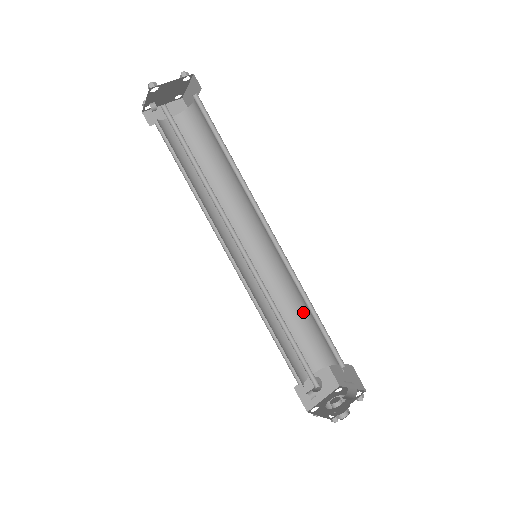
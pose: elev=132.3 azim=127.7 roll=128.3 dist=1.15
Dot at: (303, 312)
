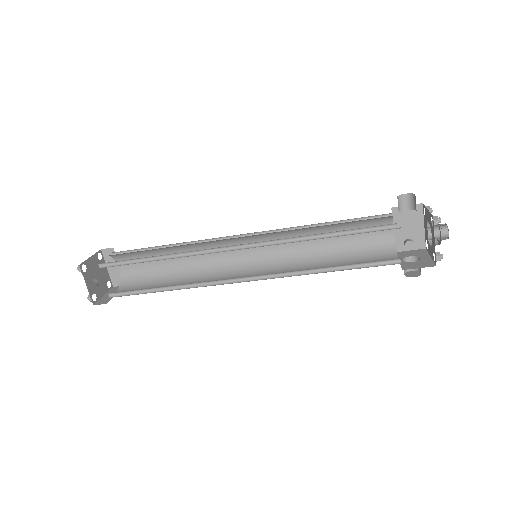
Dot at: (331, 247)
